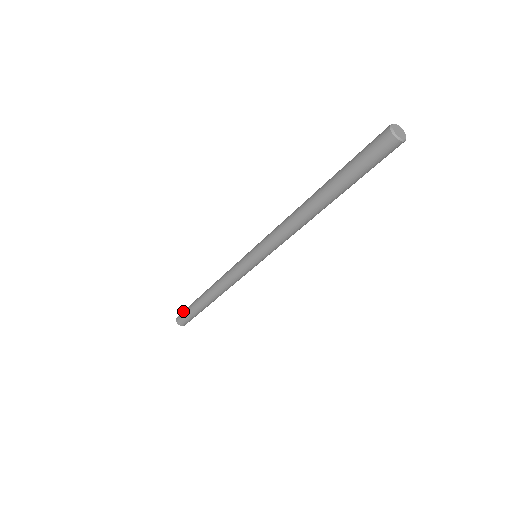
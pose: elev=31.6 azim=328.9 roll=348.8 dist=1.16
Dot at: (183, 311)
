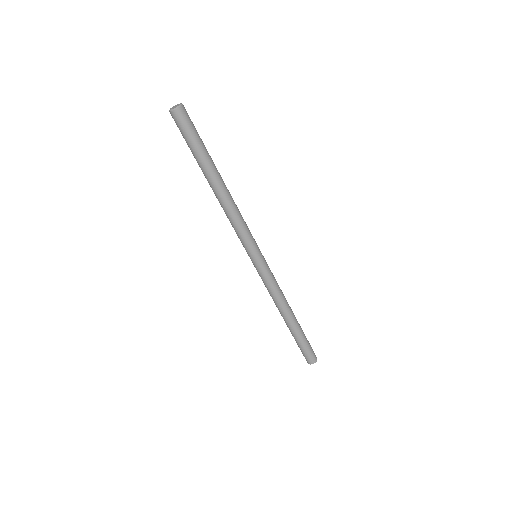
Dot at: occluded
